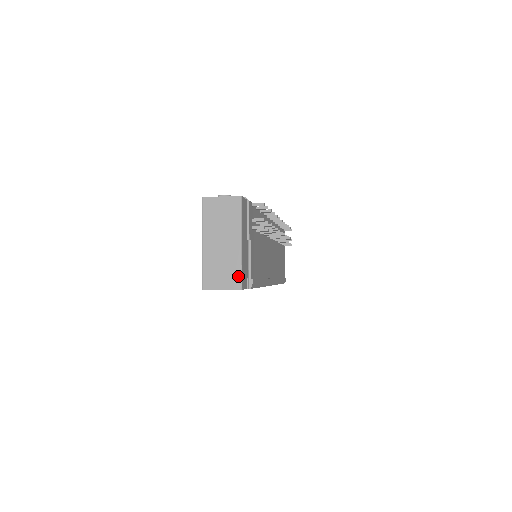
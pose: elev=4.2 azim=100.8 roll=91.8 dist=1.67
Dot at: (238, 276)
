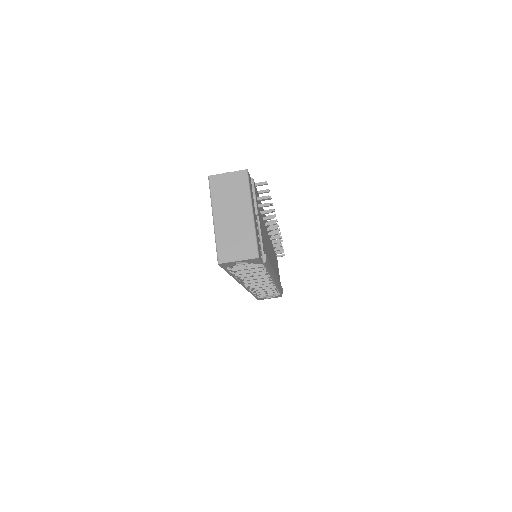
Dot at: (253, 245)
